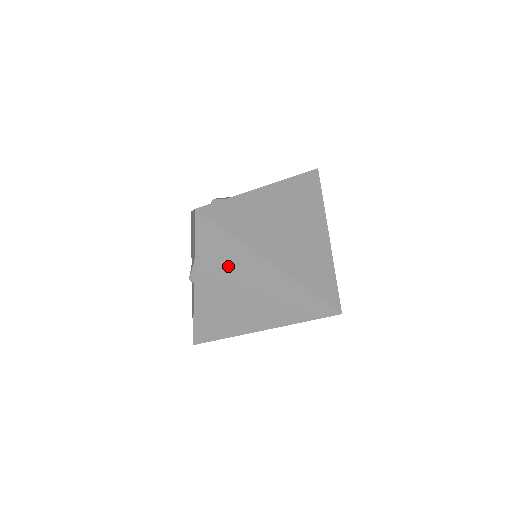
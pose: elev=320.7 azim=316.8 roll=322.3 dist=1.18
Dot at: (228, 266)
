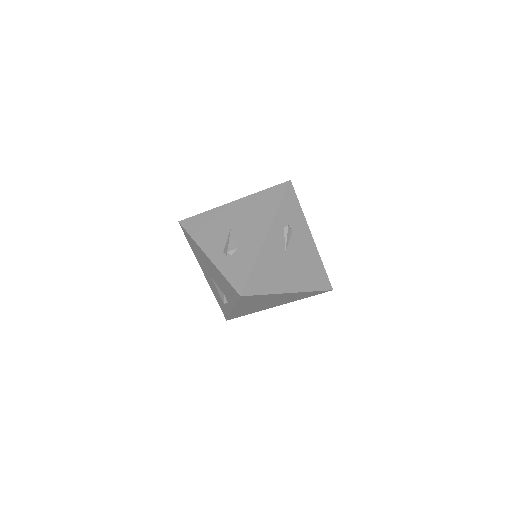
Dot at: (260, 301)
